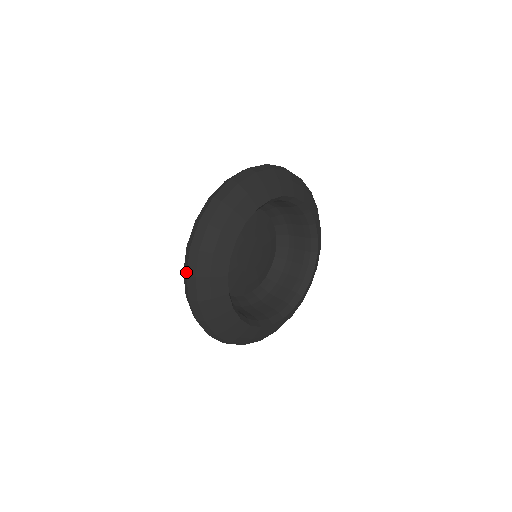
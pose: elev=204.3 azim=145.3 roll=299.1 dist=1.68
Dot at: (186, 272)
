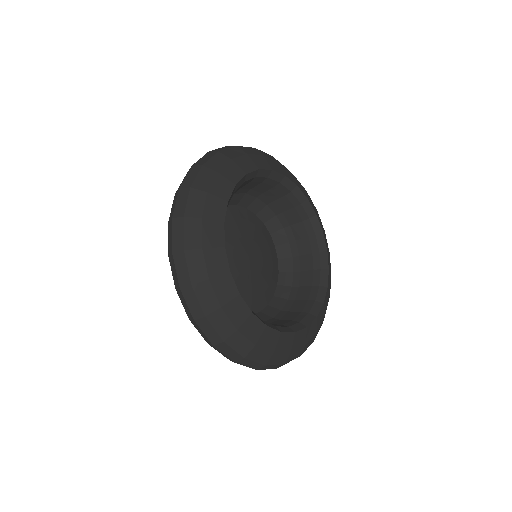
Dot at: (210, 344)
